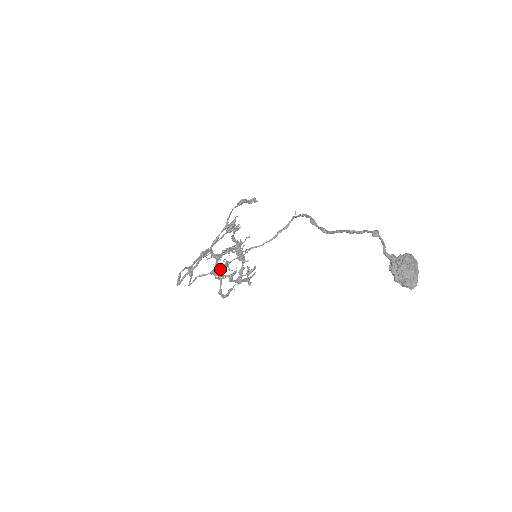
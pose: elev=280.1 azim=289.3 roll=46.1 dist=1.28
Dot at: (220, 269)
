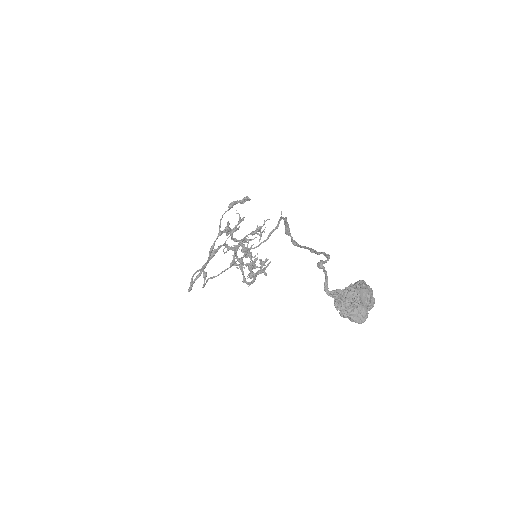
Dot at: occluded
